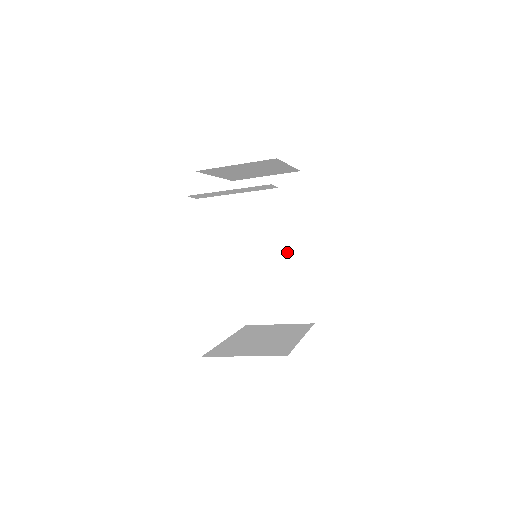
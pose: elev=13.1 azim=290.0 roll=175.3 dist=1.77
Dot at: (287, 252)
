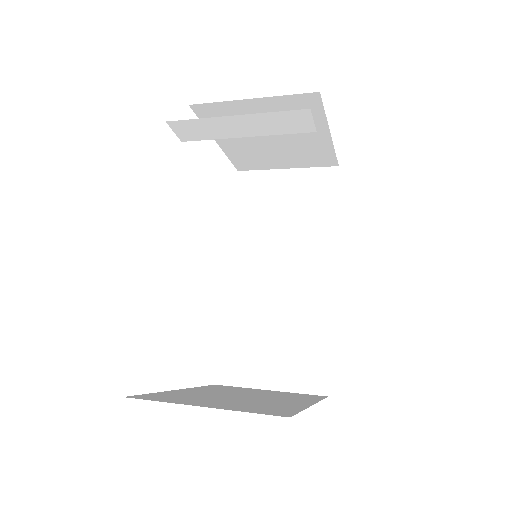
Dot at: (300, 277)
